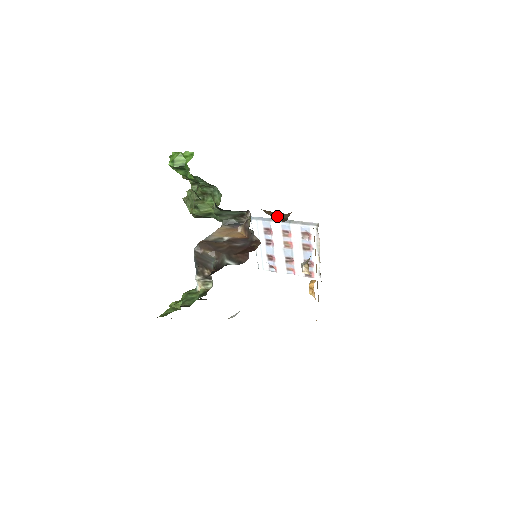
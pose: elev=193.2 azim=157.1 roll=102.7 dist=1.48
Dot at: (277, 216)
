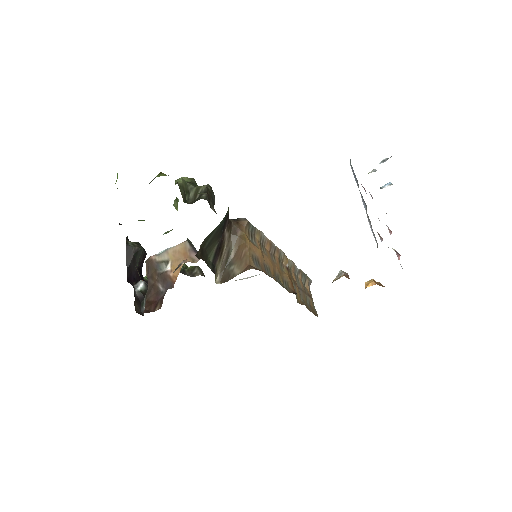
Dot at: (235, 262)
